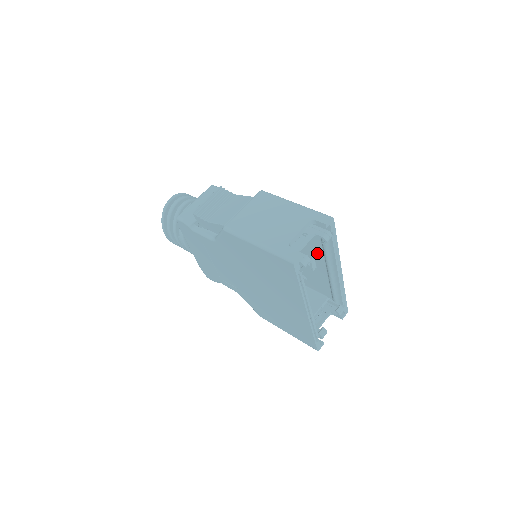
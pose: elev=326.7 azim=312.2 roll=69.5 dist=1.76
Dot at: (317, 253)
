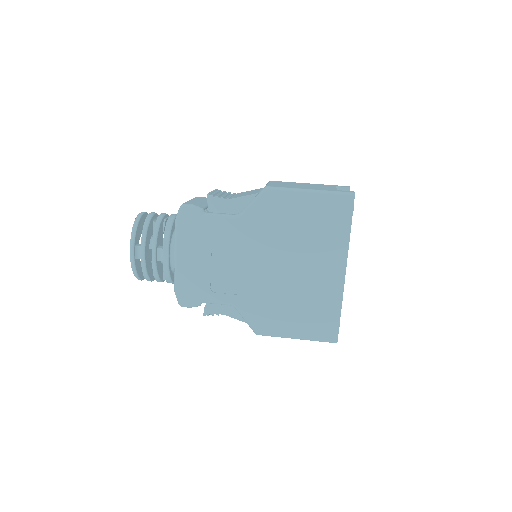
Dot at: occluded
